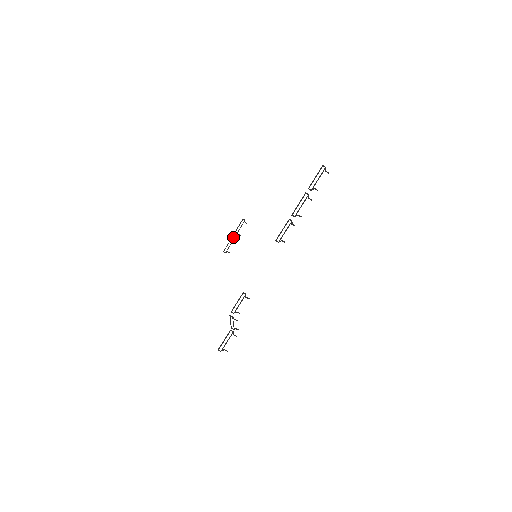
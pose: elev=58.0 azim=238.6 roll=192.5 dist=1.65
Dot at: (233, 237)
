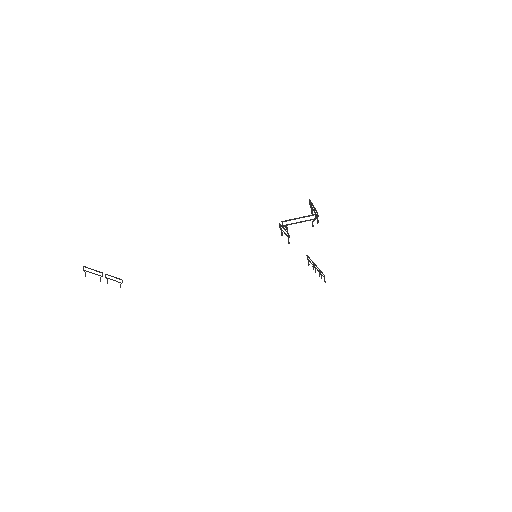
Dot at: occluded
